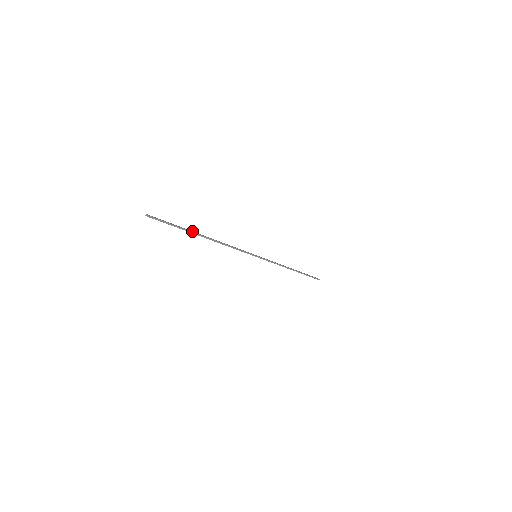
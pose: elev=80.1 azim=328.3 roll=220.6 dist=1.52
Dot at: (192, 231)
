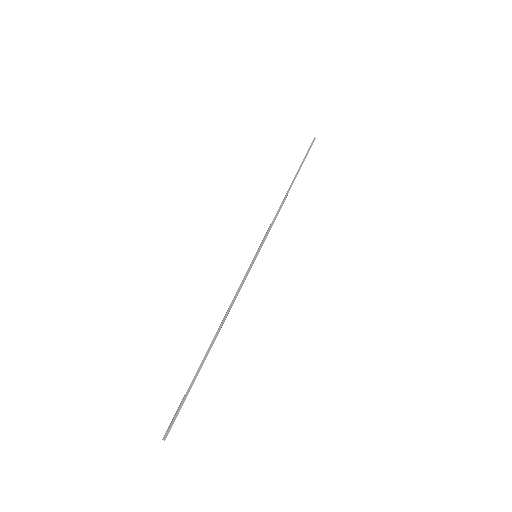
Dot at: (200, 365)
